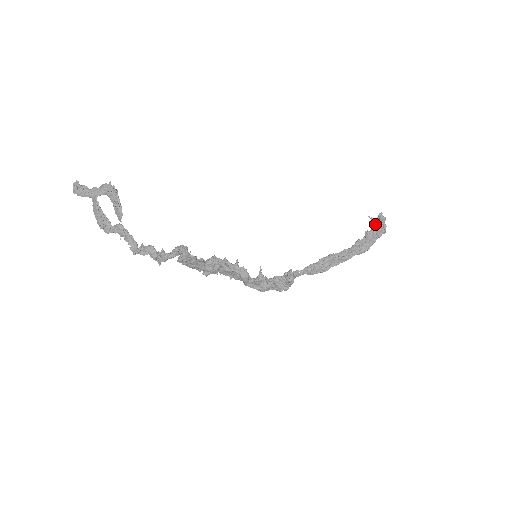
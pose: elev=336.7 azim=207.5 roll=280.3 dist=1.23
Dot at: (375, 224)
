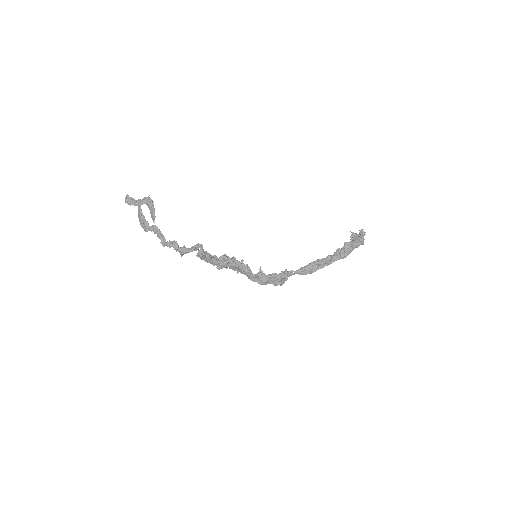
Dot at: (355, 237)
